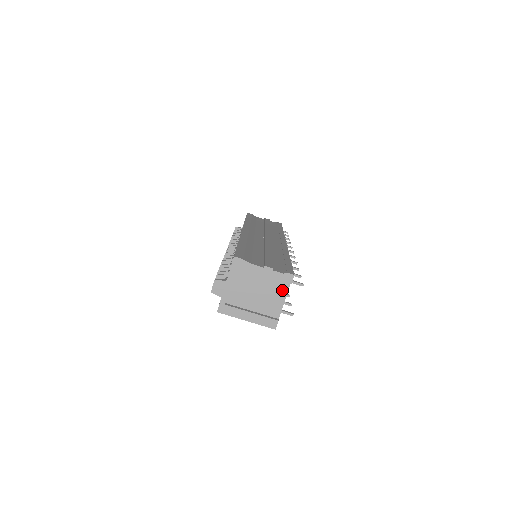
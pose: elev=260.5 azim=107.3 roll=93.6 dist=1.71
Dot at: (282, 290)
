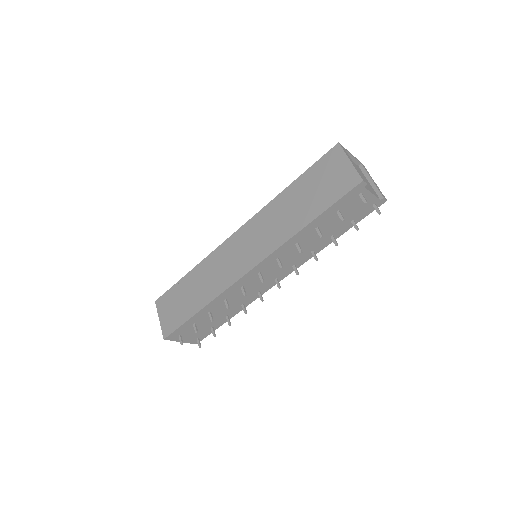
Dot at: (374, 193)
